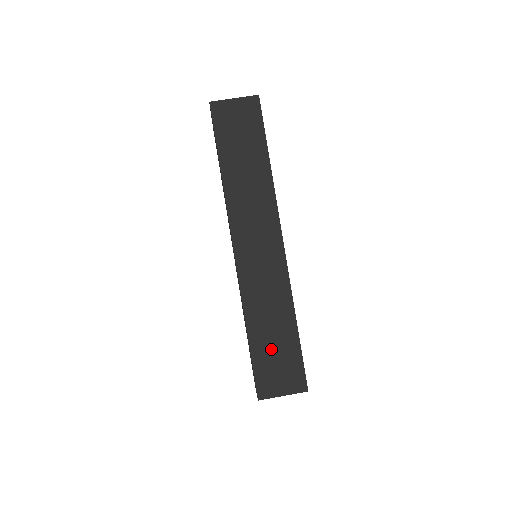
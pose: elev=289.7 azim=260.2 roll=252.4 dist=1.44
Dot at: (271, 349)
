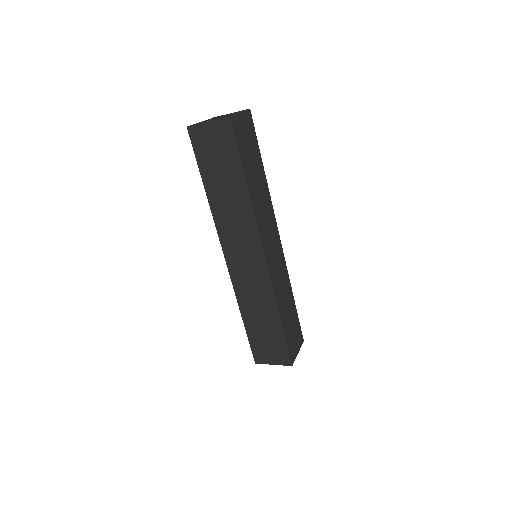
Dot at: (290, 324)
